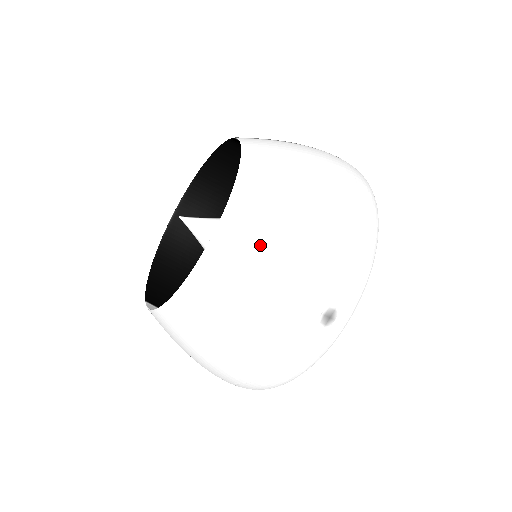
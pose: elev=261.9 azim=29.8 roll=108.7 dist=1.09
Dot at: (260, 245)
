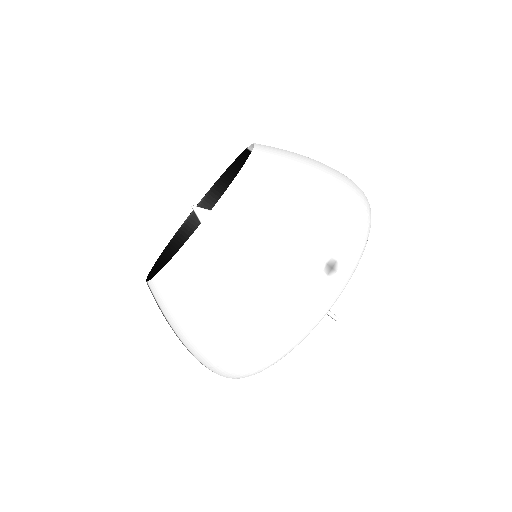
Dot at: (271, 196)
